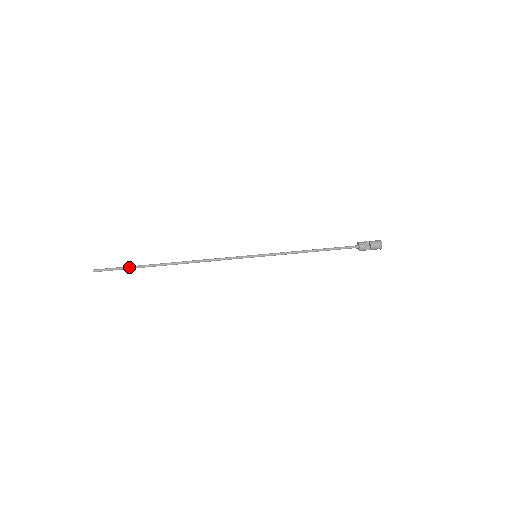
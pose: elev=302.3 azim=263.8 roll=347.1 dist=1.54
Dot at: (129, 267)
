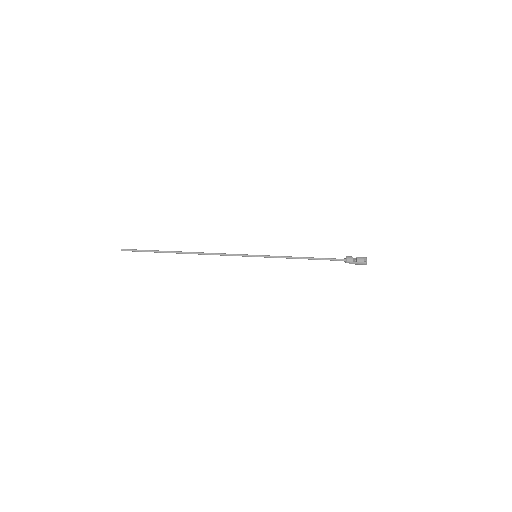
Dot at: (150, 250)
